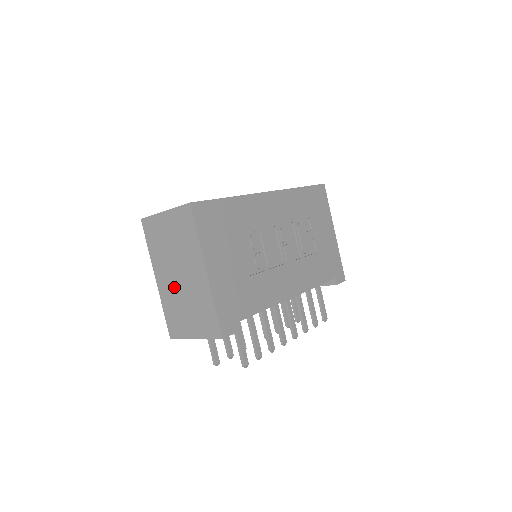
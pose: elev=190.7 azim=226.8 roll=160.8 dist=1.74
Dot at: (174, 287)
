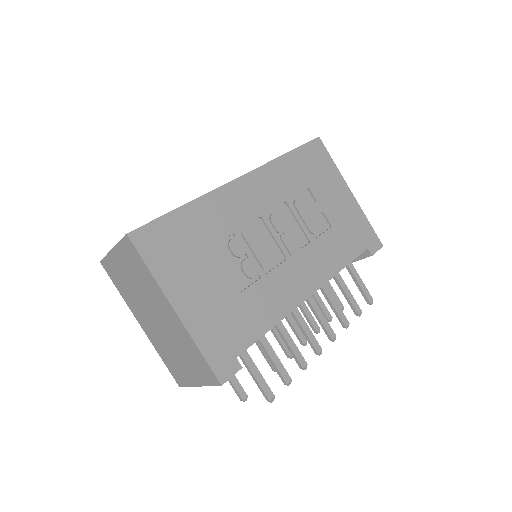
Dot at: (157, 332)
